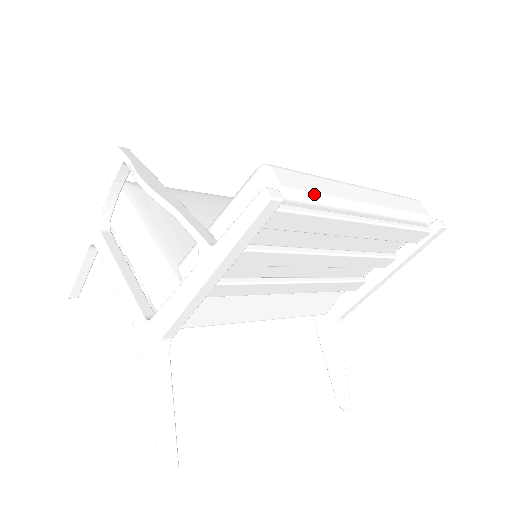
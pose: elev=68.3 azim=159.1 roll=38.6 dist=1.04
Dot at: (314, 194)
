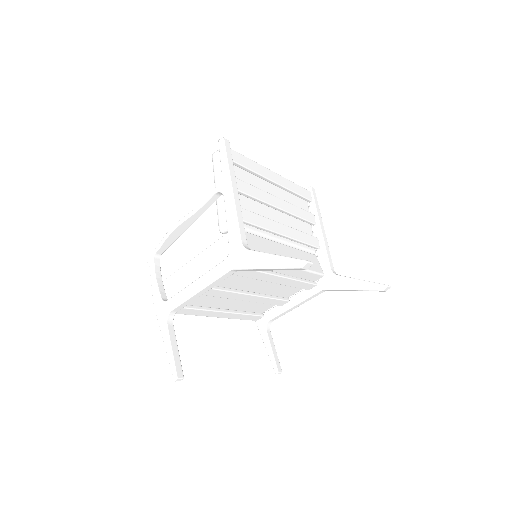
Dot at: occluded
